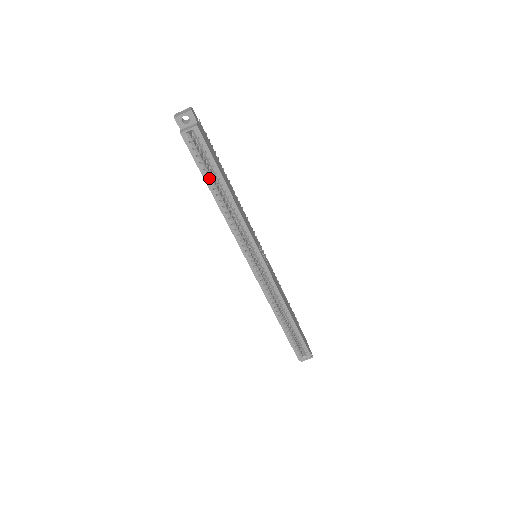
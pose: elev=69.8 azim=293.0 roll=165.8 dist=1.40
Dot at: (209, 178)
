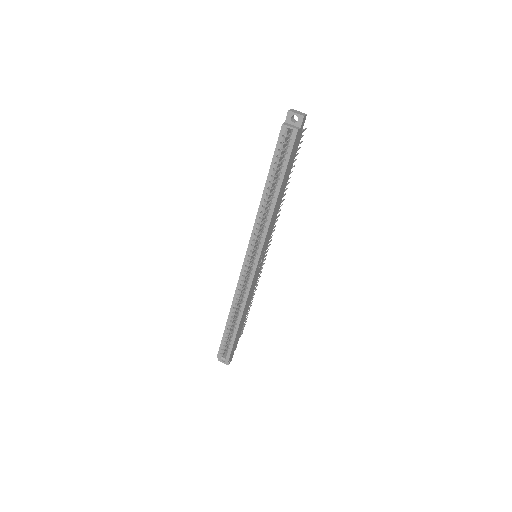
Dot at: (273, 172)
